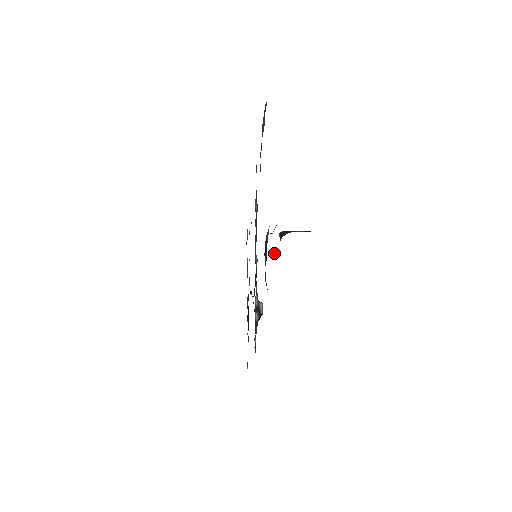
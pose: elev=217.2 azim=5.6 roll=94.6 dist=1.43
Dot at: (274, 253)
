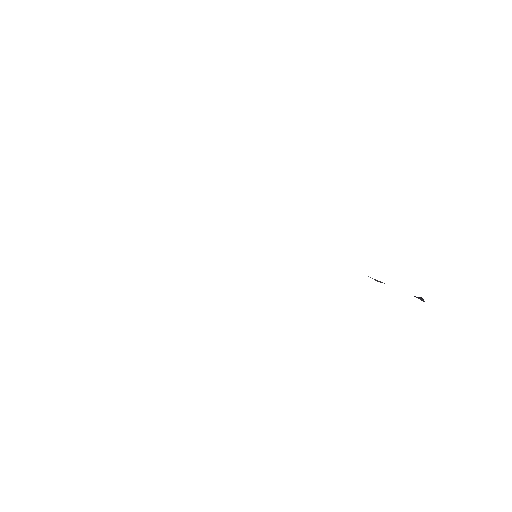
Dot at: occluded
